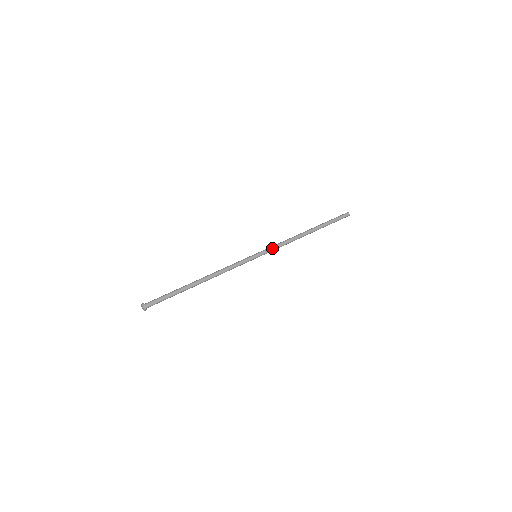
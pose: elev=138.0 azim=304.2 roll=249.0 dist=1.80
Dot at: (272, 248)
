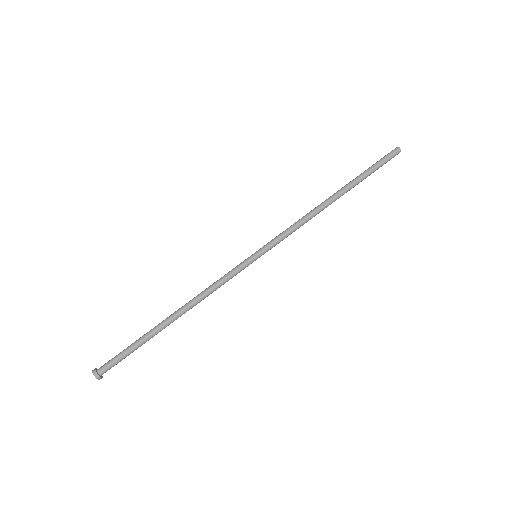
Dot at: occluded
